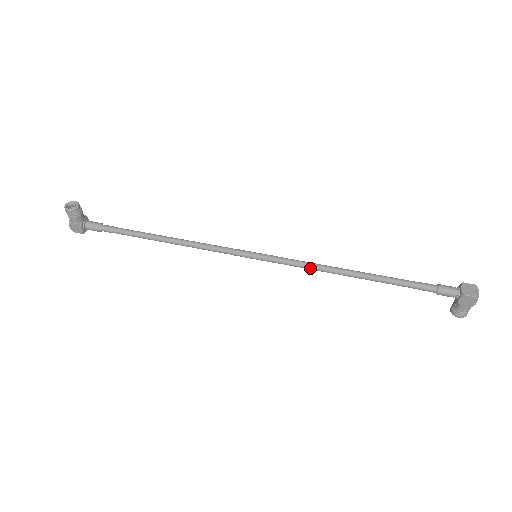
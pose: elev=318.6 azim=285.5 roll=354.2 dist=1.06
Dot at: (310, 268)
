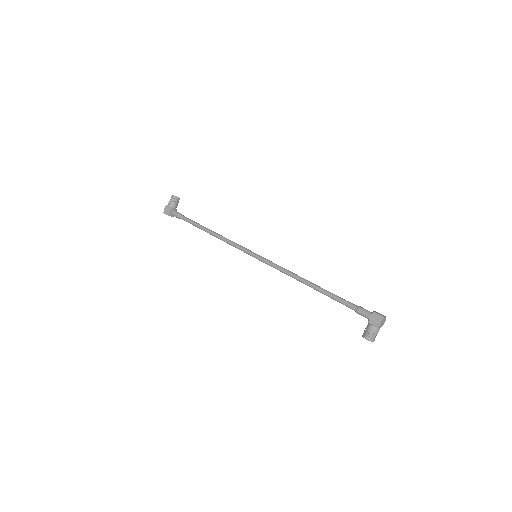
Dot at: (284, 271)
